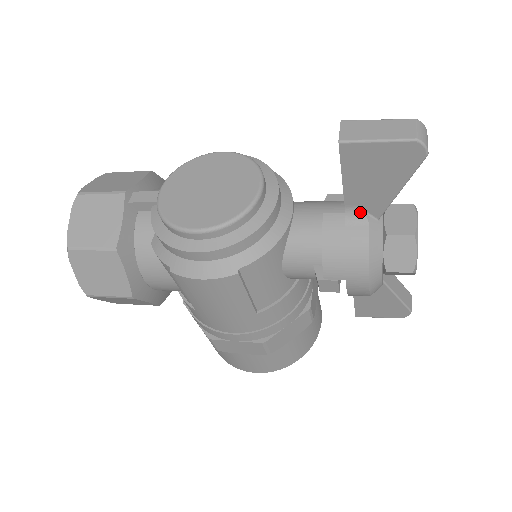
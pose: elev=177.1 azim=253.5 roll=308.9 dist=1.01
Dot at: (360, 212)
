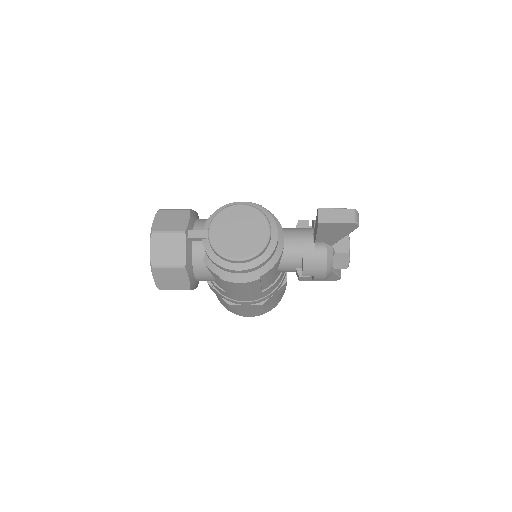
Dot at: (323, 244)
